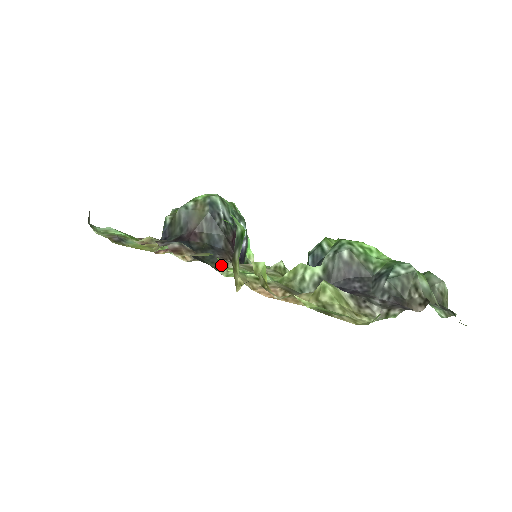
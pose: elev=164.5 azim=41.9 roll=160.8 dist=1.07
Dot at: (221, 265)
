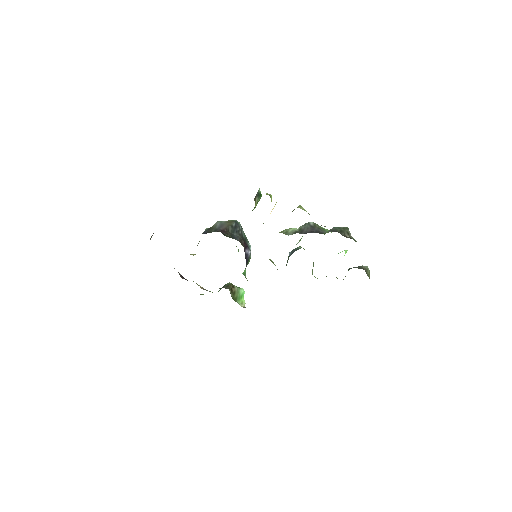
Dot at: occluded
